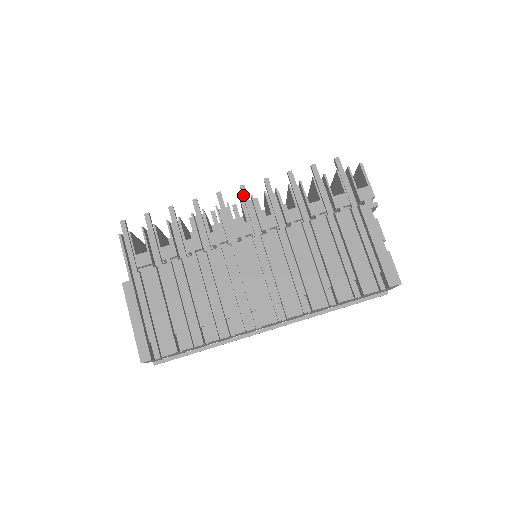
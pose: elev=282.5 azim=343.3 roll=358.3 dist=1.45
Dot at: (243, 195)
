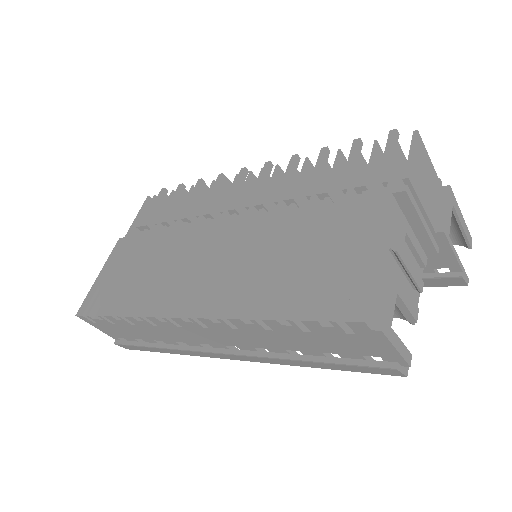
Dot at: occluded
